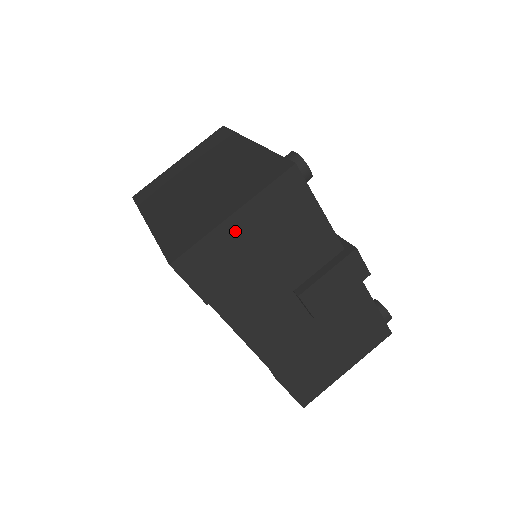
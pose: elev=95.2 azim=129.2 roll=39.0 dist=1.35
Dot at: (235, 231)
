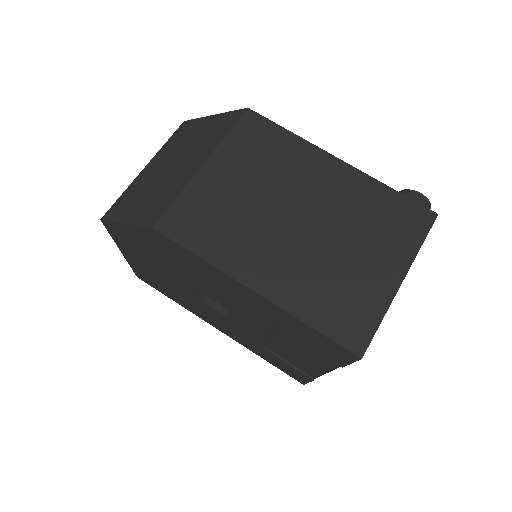
Dot at: occluded
